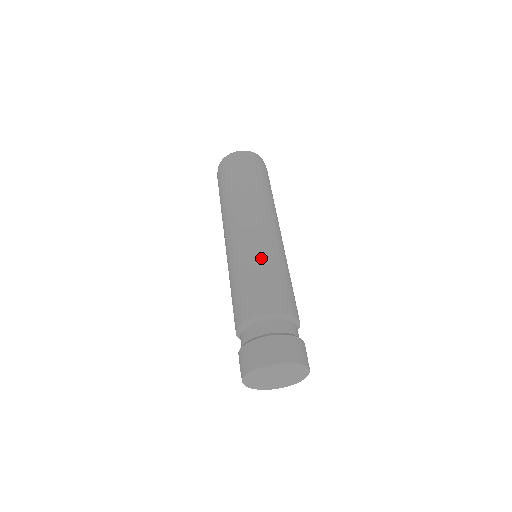
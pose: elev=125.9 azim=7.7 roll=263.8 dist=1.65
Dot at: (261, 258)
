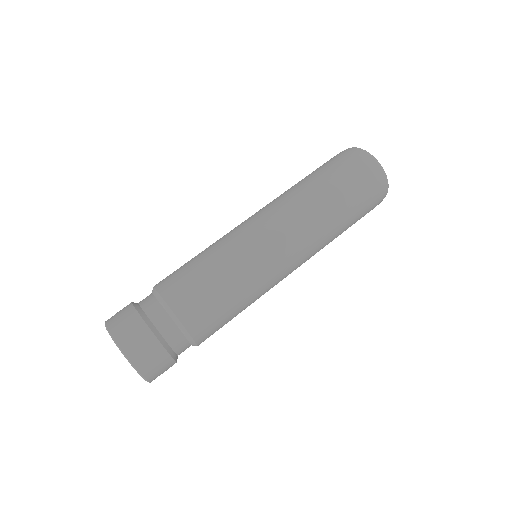
Dot at: (238, 267)
